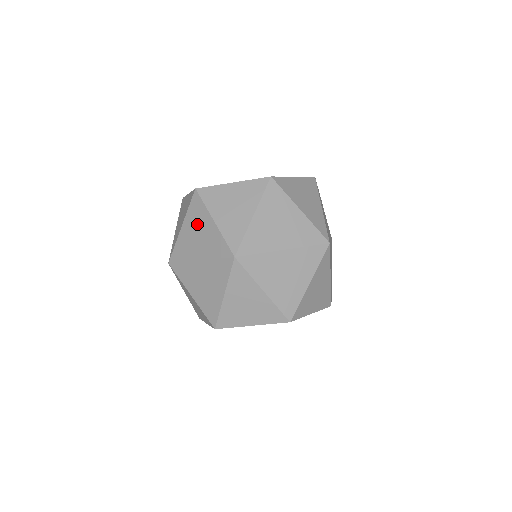
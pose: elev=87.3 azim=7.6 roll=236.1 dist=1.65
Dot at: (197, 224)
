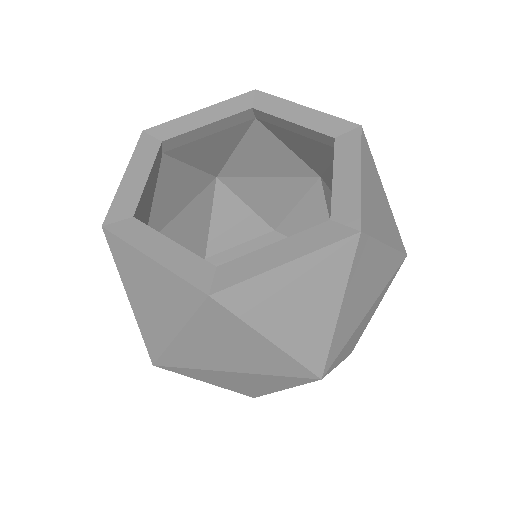
Dot at: occluded
